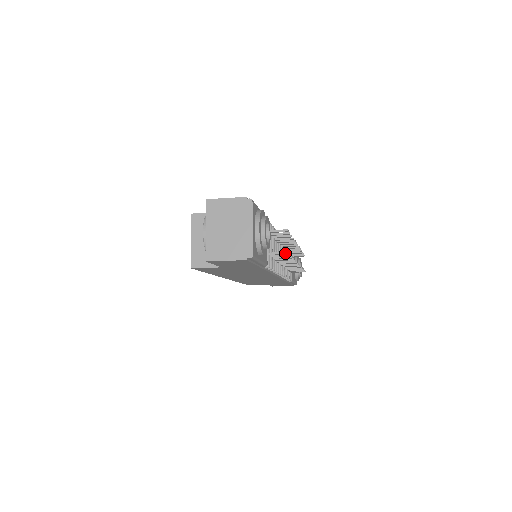
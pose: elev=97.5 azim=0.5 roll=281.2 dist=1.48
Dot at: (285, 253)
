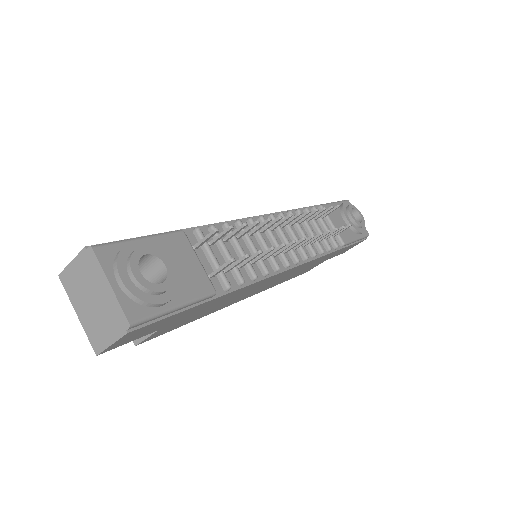
Dot at: (228, 262)
